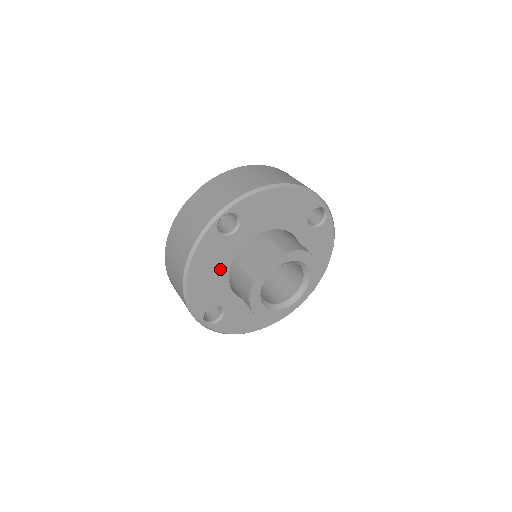
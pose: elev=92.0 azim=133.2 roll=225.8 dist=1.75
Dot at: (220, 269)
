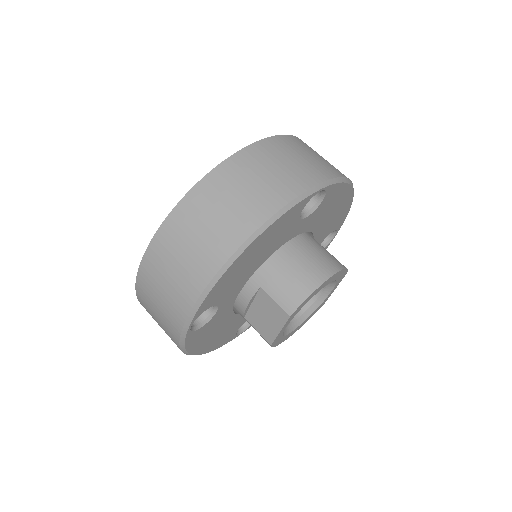
Dot at: (225, 323)
